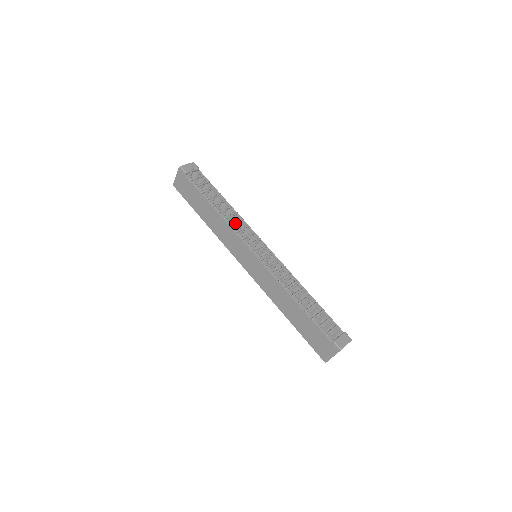
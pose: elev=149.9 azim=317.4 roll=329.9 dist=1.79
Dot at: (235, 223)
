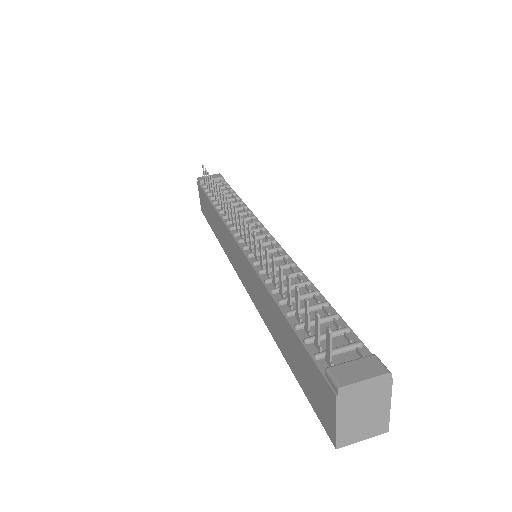
Dot at: occluded
